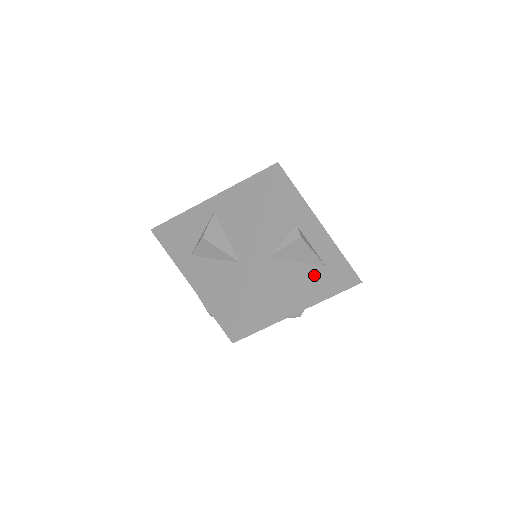
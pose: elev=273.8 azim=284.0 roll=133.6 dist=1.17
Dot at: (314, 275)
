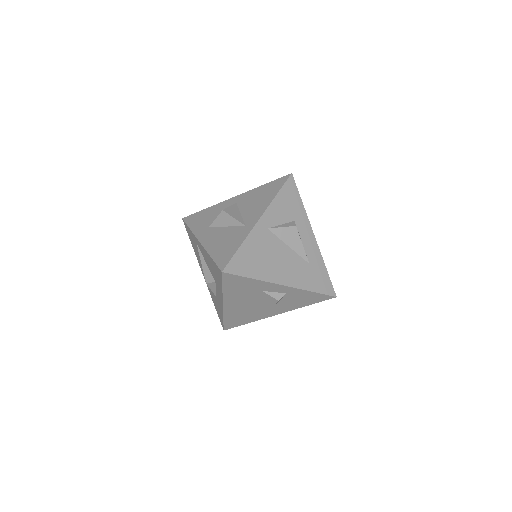
Dot at: (299, 264)
